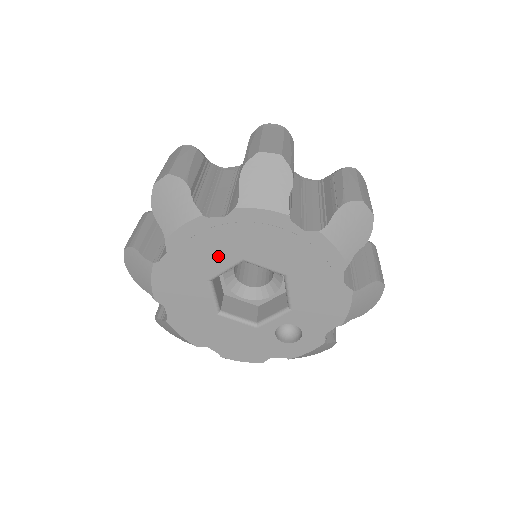
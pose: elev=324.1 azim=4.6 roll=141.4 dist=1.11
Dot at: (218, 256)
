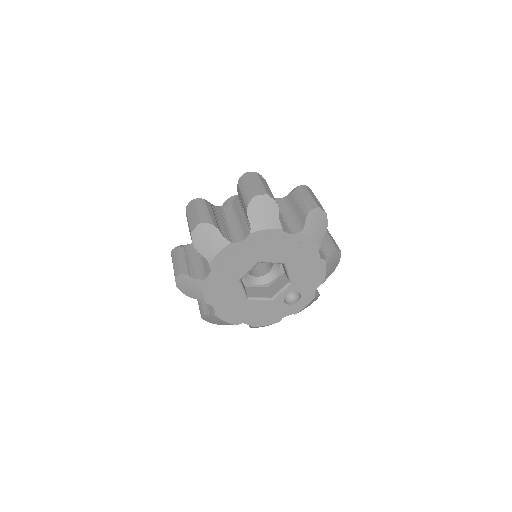
Dot at: (243, 264)
